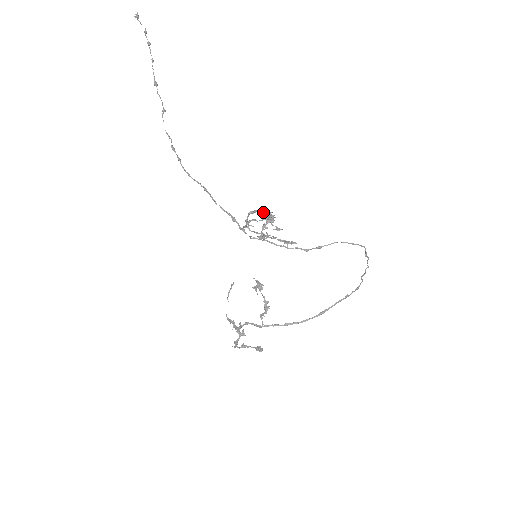
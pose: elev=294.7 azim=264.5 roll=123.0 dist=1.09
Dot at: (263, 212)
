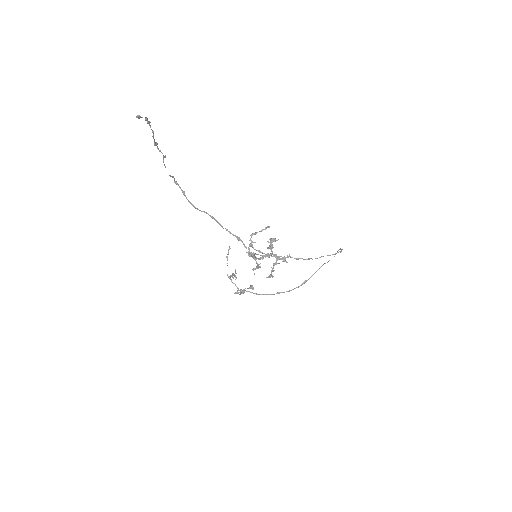
Dot at: (270, 255)
